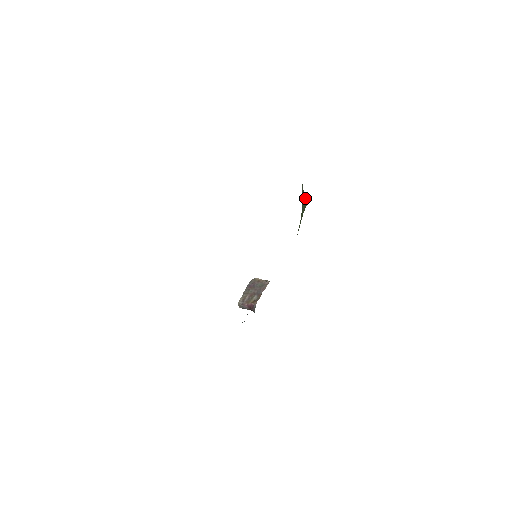
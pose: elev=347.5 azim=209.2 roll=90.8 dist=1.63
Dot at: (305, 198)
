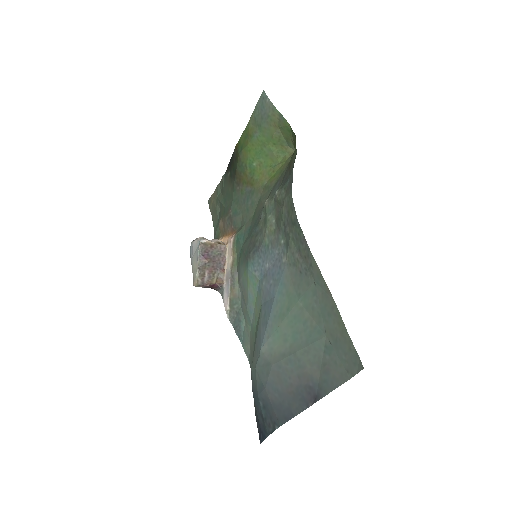
Dot at: (283, 138)
